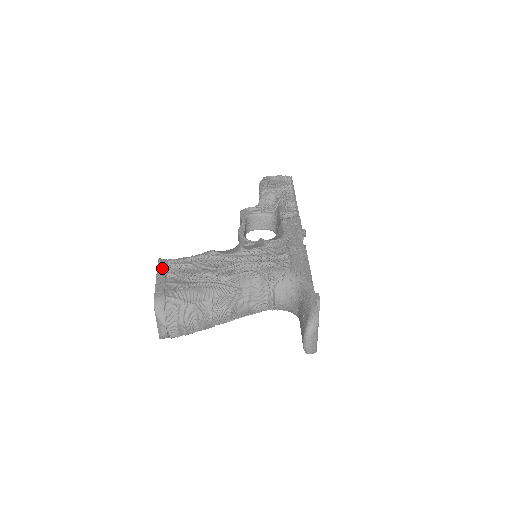
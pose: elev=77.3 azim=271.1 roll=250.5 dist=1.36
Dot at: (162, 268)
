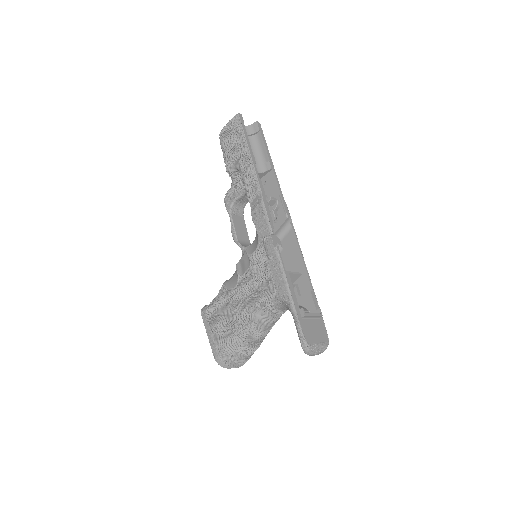
Dot at: (206, 324)
